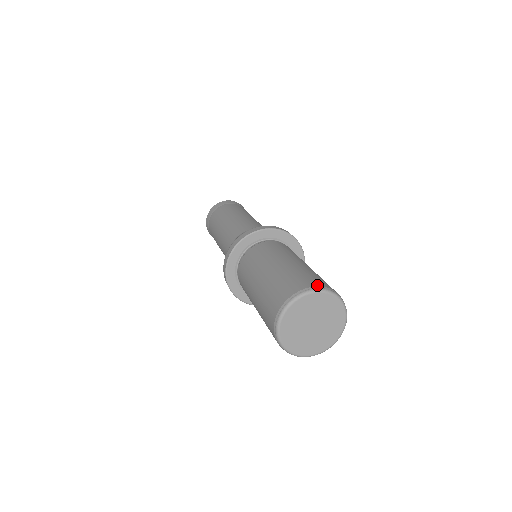
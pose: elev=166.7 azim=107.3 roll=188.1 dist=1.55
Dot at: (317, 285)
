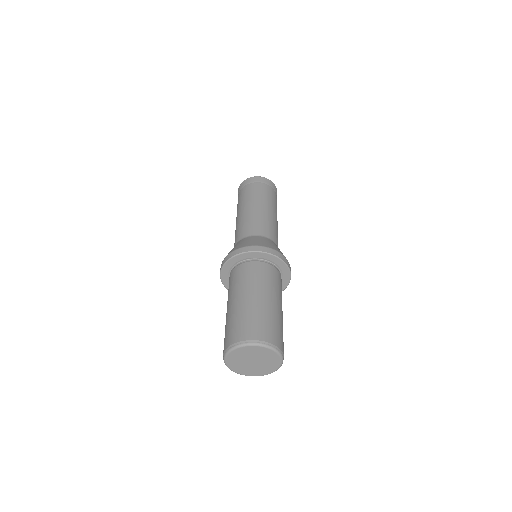
Dot at: (257, 338)
